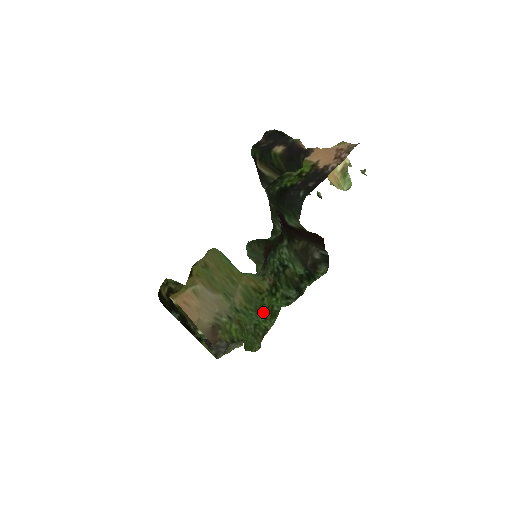
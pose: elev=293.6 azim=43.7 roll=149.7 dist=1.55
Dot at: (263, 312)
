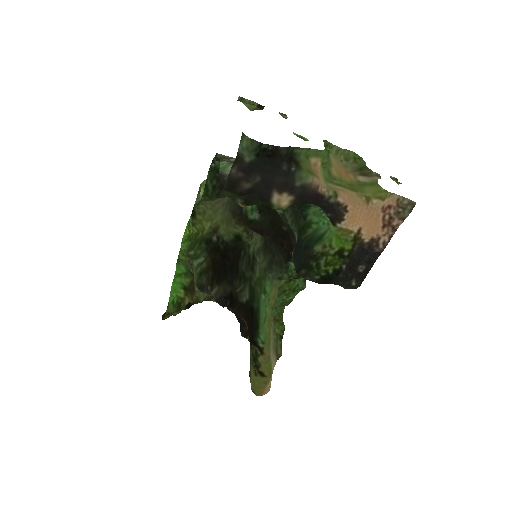
Dot at: (285, 294)
